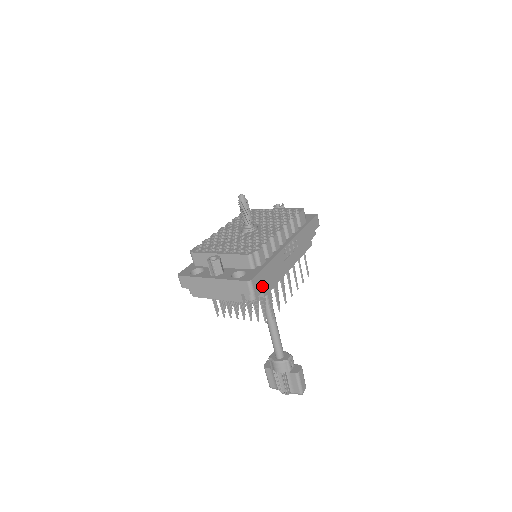
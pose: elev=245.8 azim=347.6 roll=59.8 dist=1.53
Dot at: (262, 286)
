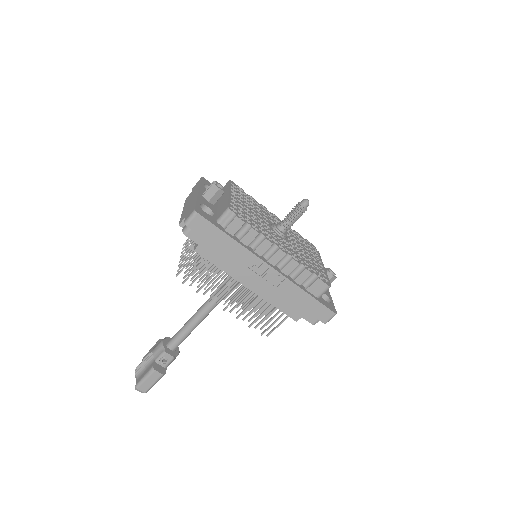
Dot at: (204, 241)
